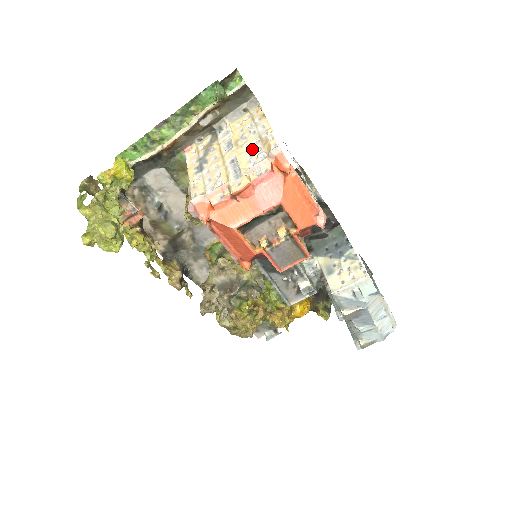
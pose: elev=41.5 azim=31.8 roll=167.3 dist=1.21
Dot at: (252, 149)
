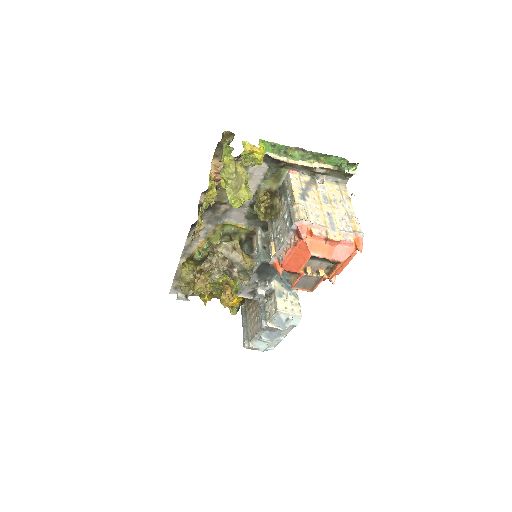
Dot at: (343, 218)
